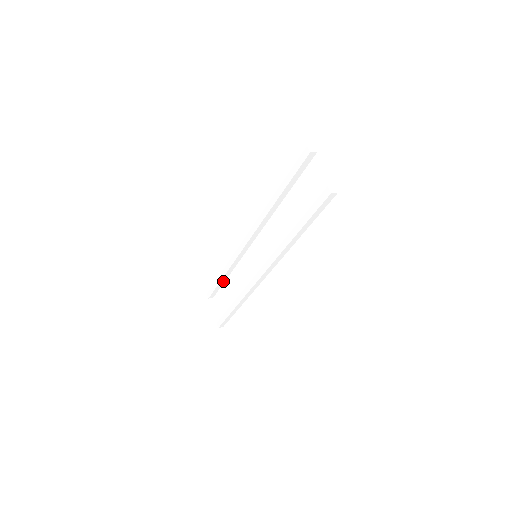
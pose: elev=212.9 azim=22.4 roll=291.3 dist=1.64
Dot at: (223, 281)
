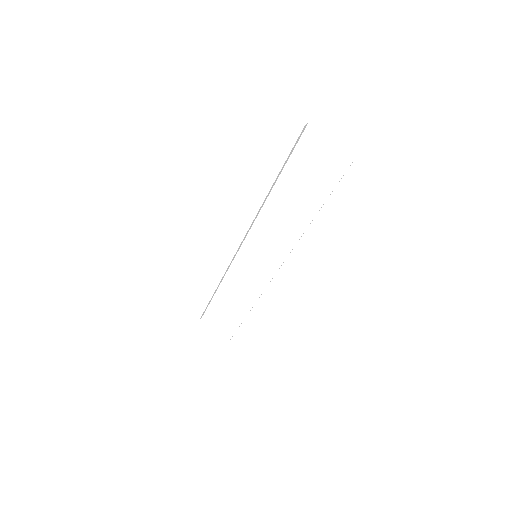
Dot at: (212, 297)
